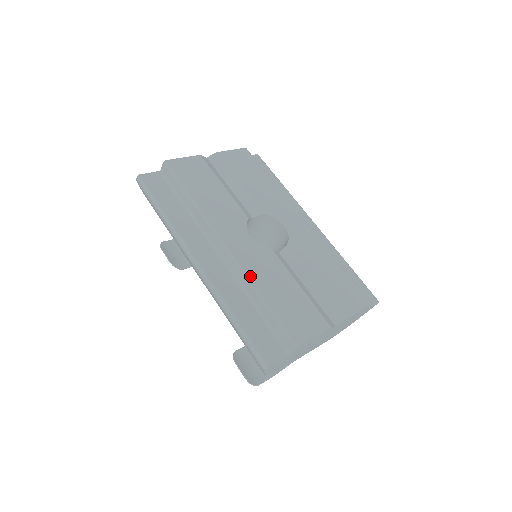
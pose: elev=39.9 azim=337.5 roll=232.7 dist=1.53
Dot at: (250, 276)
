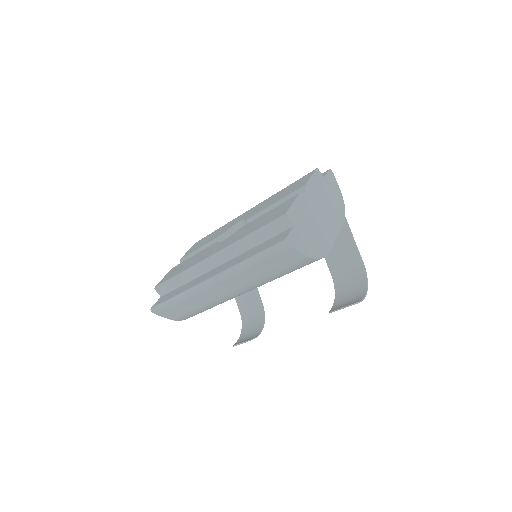
Dot at: (234, 242)
